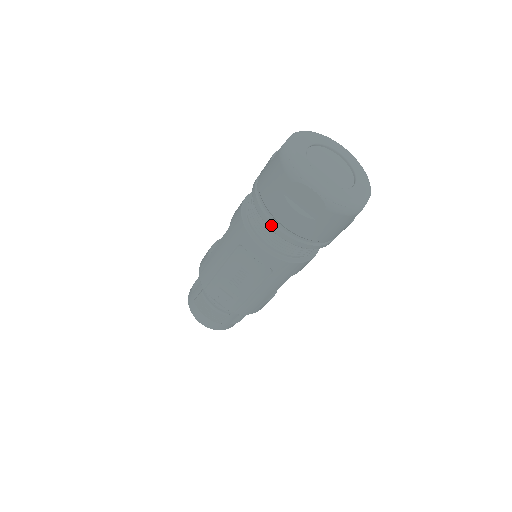
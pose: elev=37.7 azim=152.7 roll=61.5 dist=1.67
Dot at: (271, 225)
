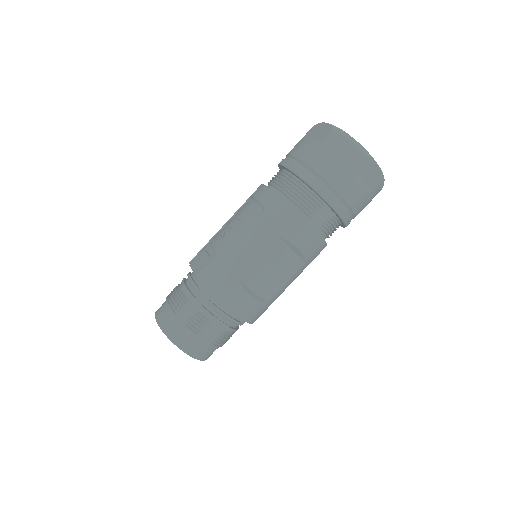
Dot at: (283, 161)
